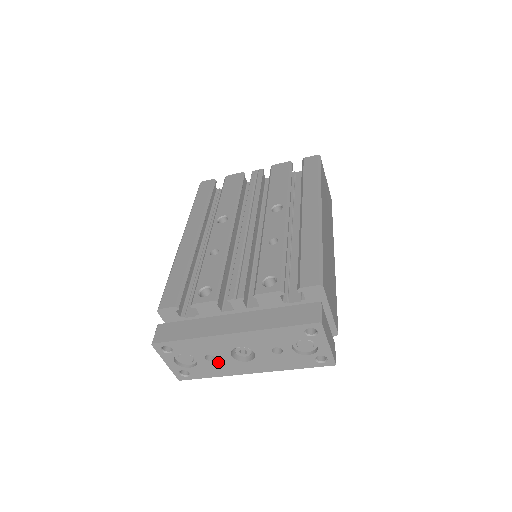
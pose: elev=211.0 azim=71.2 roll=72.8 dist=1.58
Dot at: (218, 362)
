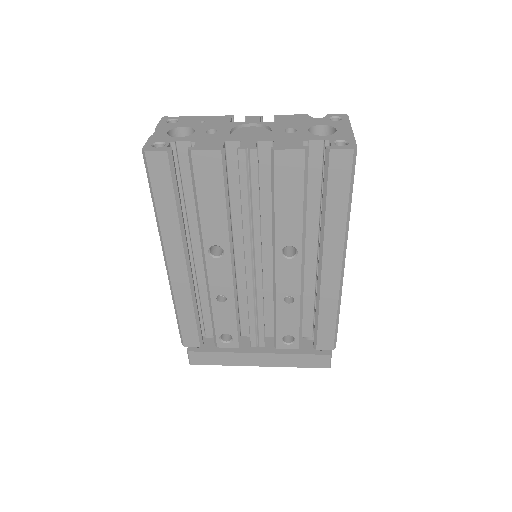
Dot at: occluded
